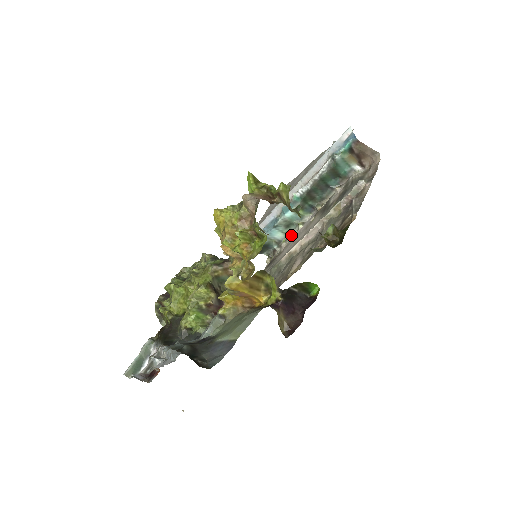
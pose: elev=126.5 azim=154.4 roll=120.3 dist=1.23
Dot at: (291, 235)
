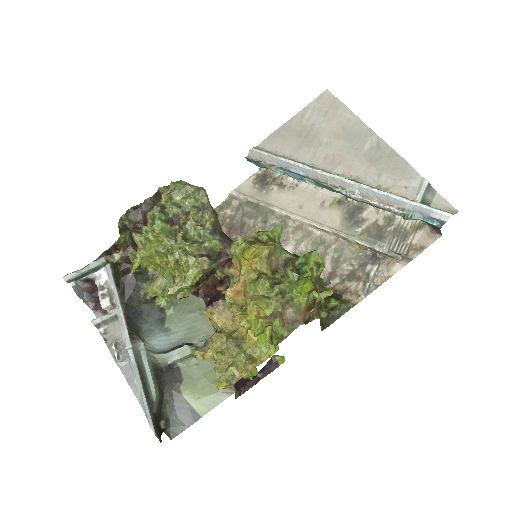
Dot at: occluded
